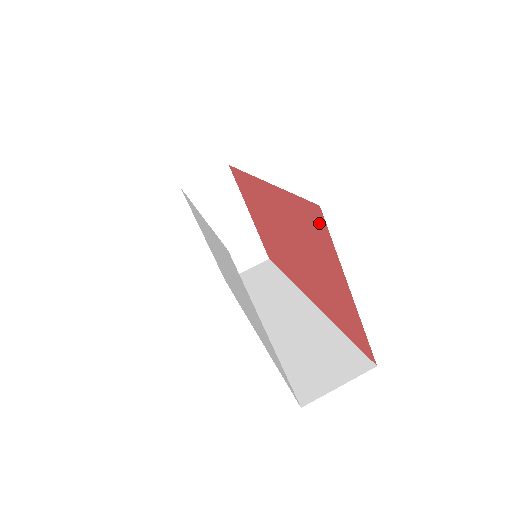
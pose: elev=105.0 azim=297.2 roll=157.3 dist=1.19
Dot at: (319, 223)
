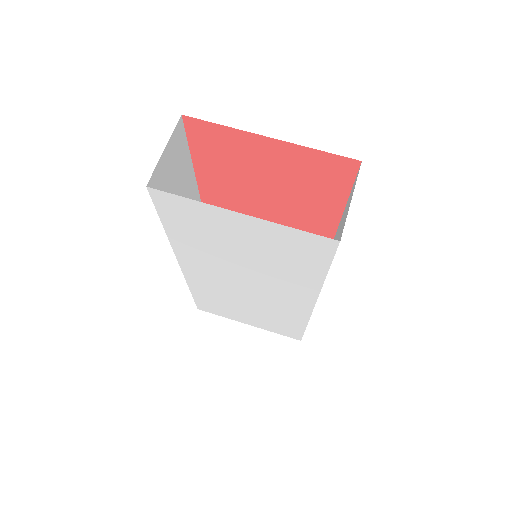
Dot at: (204, 133)
